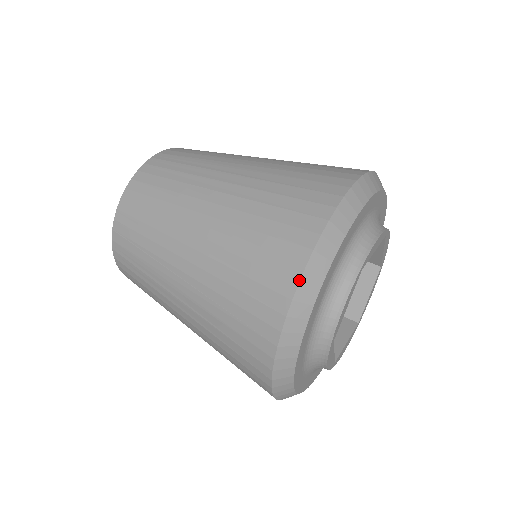
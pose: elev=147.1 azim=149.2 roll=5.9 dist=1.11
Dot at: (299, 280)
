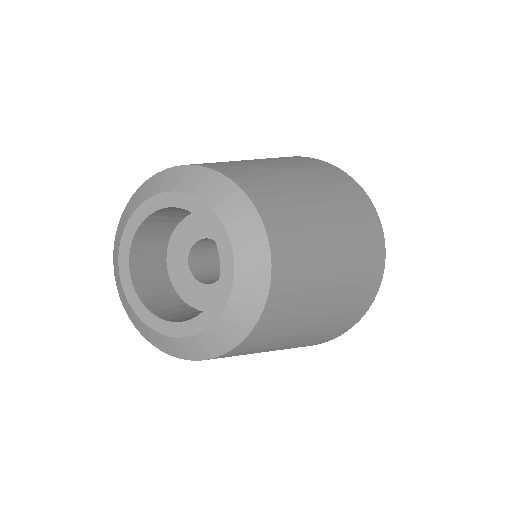
Dot at: occluded
